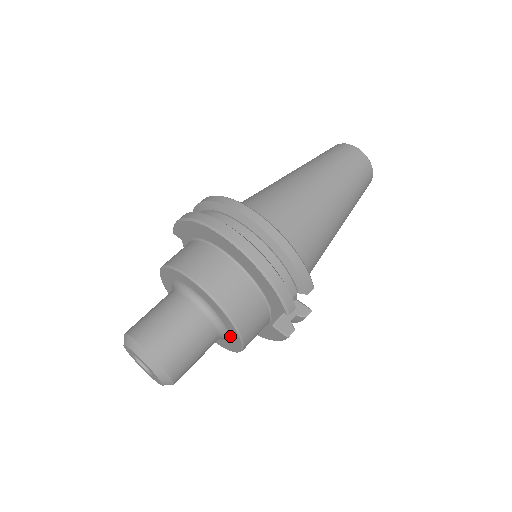
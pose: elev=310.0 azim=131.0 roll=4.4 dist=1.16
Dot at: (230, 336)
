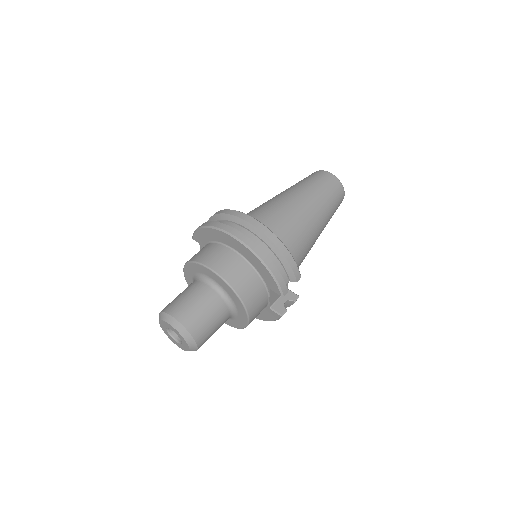
Dot at: (239, 314)
